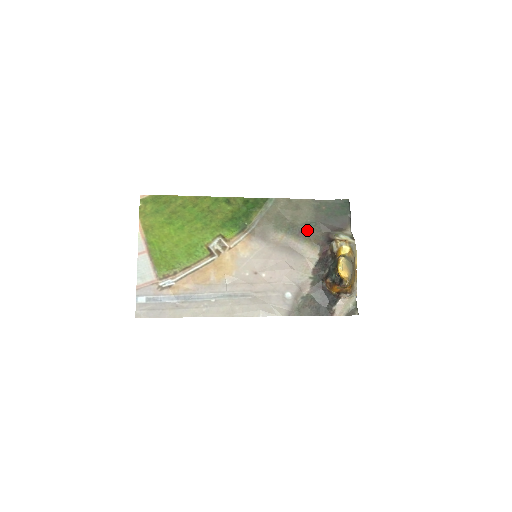
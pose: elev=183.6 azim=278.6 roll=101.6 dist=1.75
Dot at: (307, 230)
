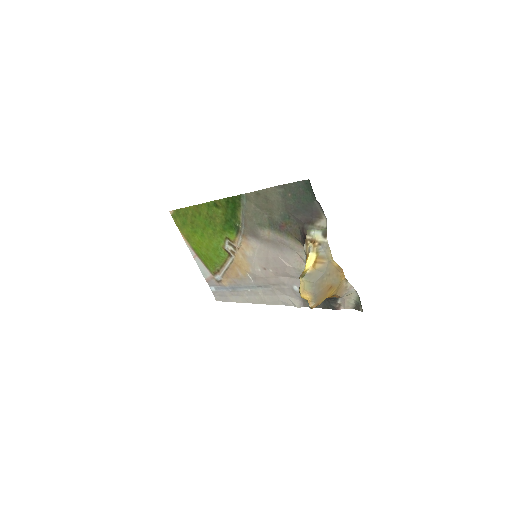
Dot at: (285, 224)
